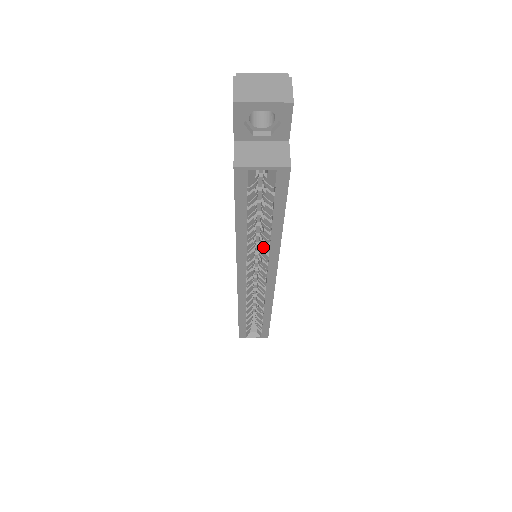
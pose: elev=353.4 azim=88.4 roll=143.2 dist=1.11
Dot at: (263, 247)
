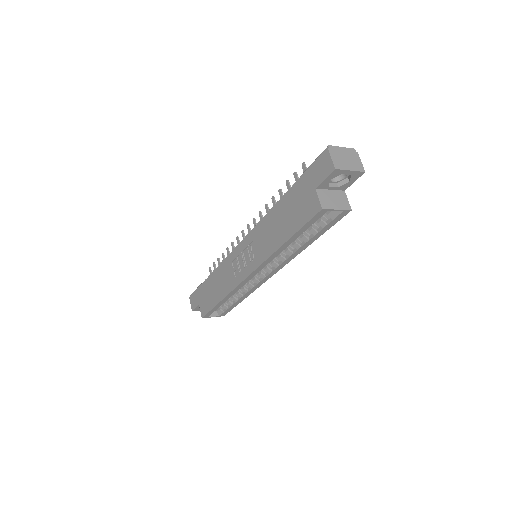
Dot at: (283, 253)
